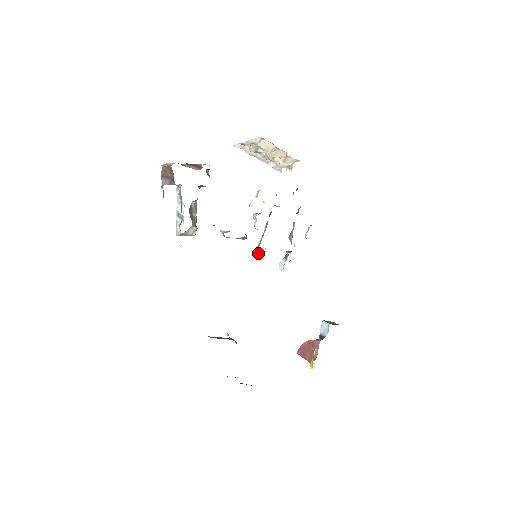
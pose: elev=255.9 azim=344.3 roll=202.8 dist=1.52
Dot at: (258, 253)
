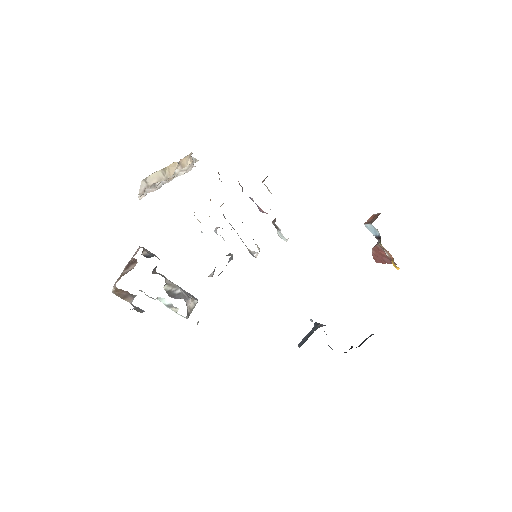
Dot at: (254, 254)
